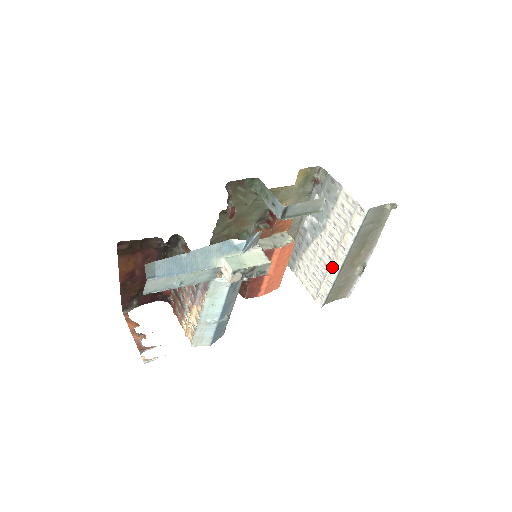
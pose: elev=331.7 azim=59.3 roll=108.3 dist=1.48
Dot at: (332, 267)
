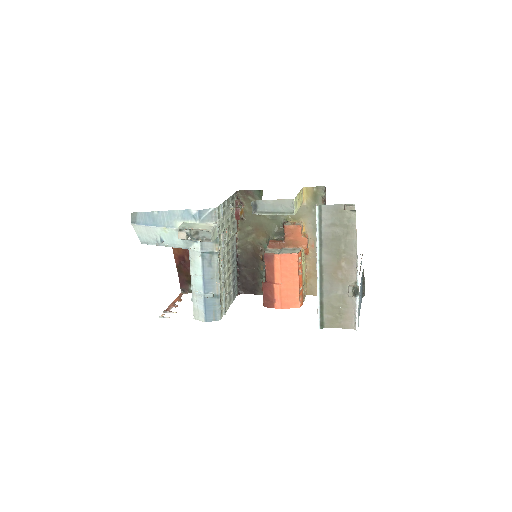
Dot at: occluded
